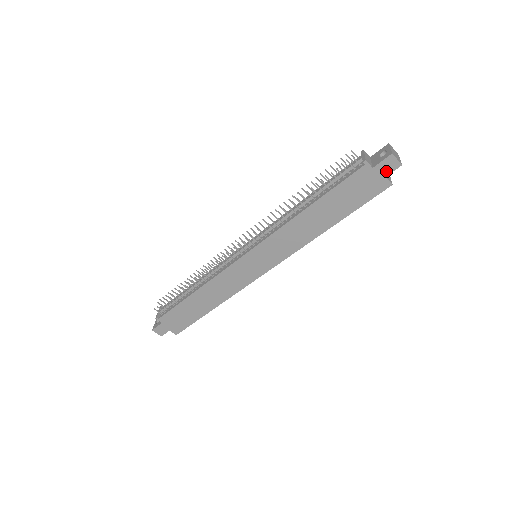
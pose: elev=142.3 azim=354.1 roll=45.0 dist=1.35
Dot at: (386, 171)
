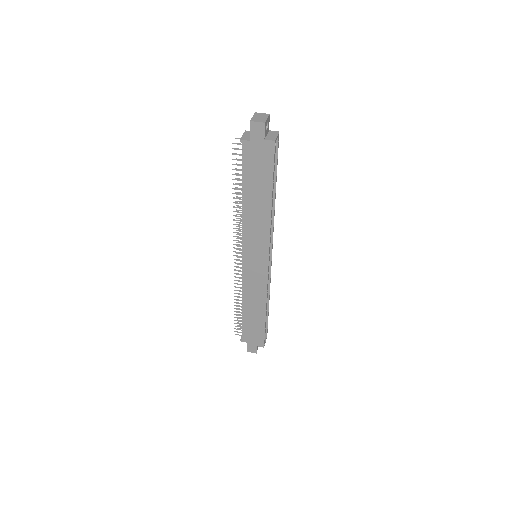
Dot at: (260, 136)
